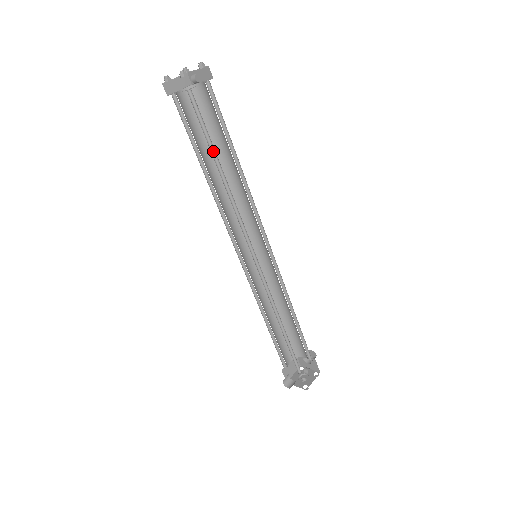
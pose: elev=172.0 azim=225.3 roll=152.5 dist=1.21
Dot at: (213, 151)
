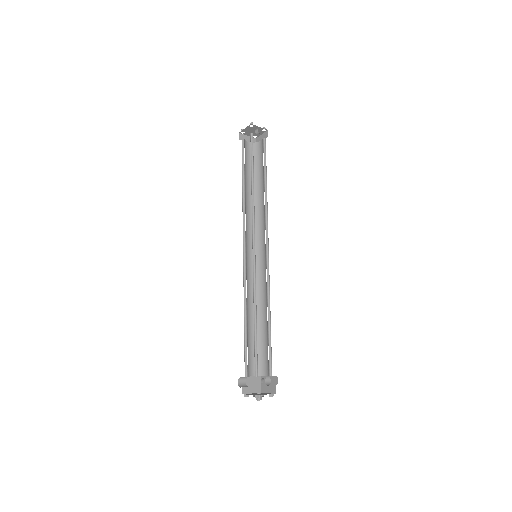
Dot at: (253, 170)
